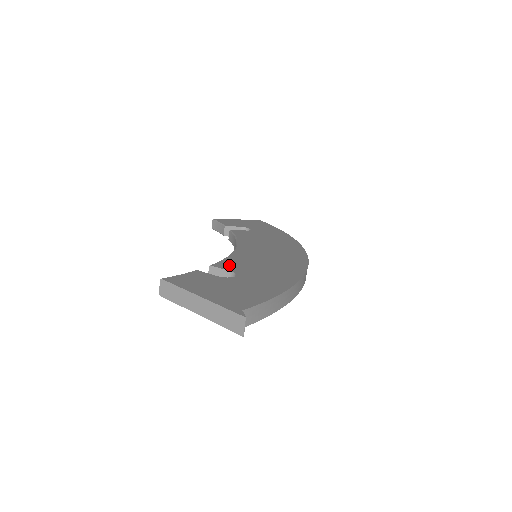
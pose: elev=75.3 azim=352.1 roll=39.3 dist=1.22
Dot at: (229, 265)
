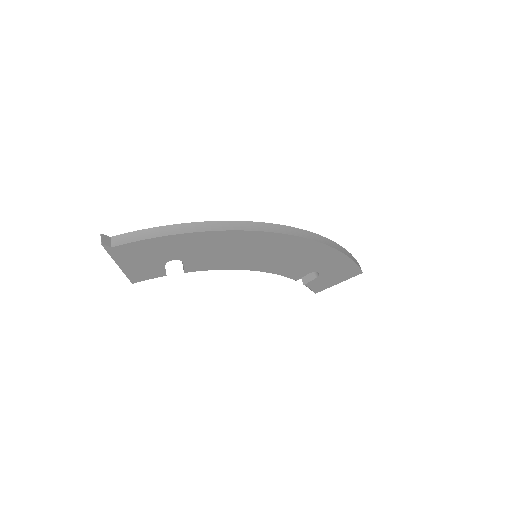
Dot at: occluded
